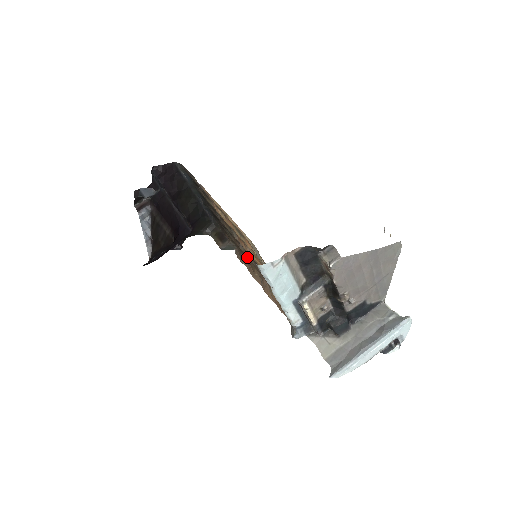
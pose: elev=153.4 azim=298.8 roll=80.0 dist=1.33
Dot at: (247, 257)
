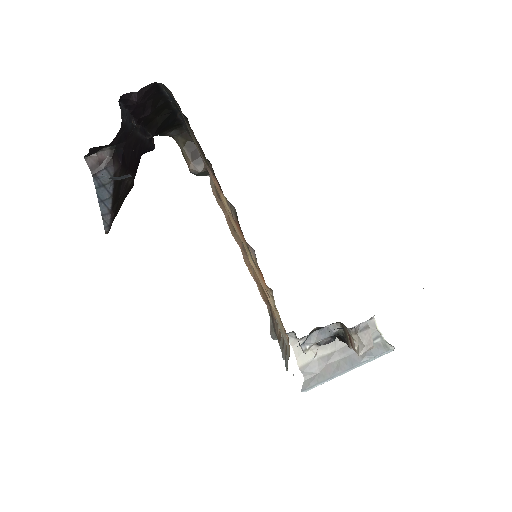
Dot at: occluded
